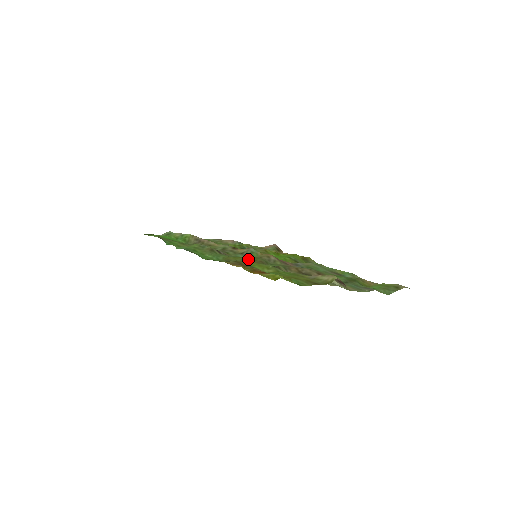
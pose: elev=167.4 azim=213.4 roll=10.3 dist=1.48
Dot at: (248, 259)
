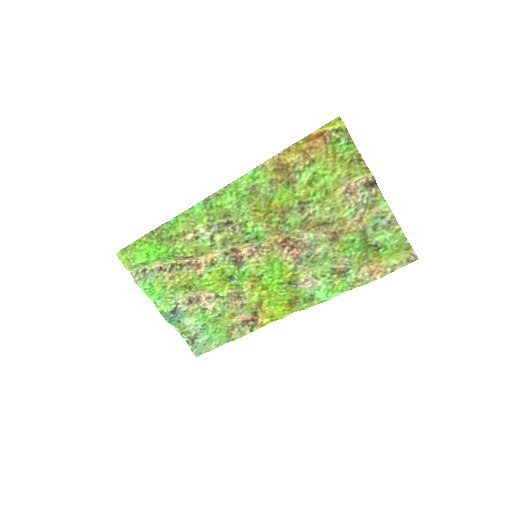
Dot at: (269, 210)
